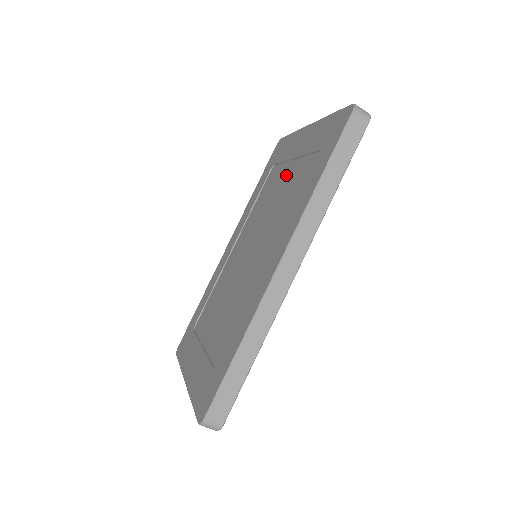
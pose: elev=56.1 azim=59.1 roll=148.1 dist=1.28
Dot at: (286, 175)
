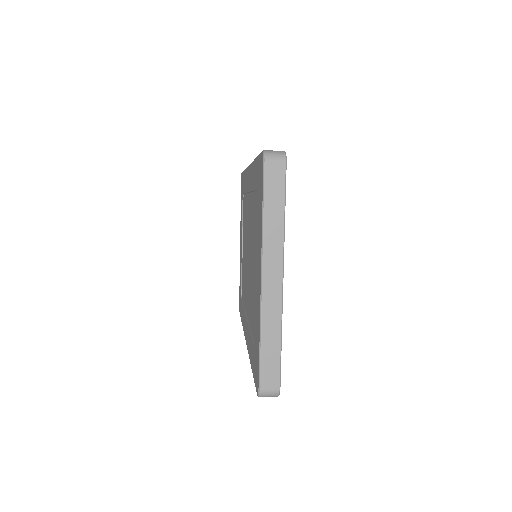
Dot at: (255, 268)
